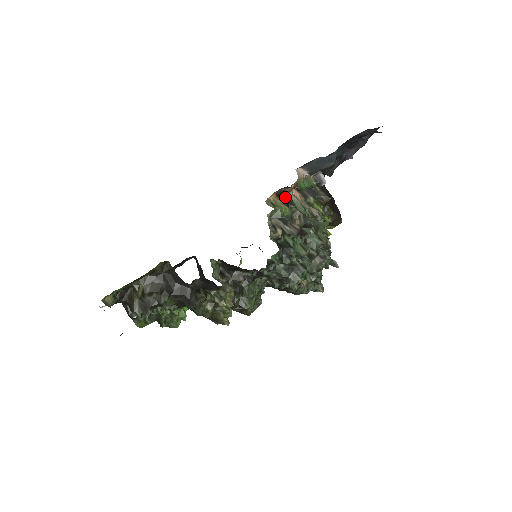
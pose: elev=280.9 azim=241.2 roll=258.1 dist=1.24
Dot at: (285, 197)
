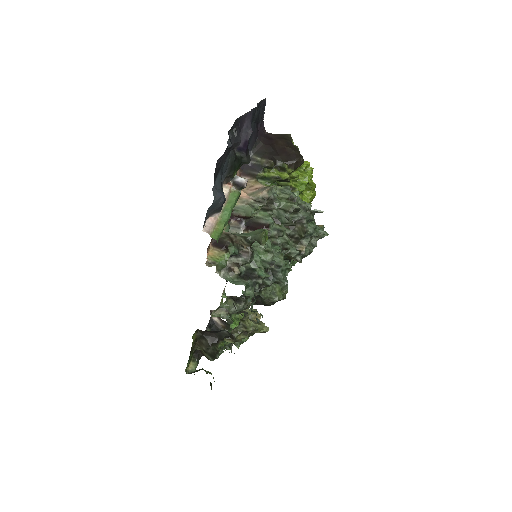
Dot at: (220, 241)
